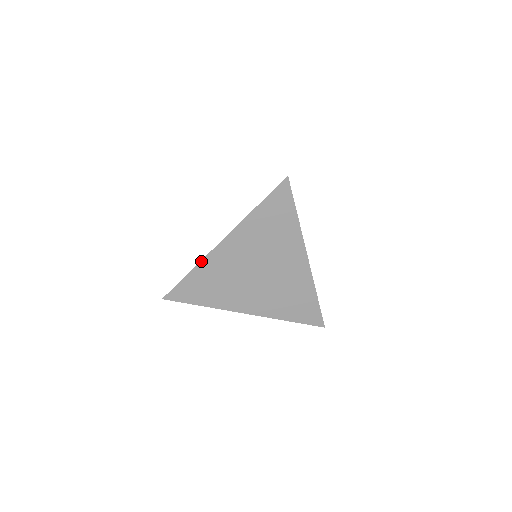
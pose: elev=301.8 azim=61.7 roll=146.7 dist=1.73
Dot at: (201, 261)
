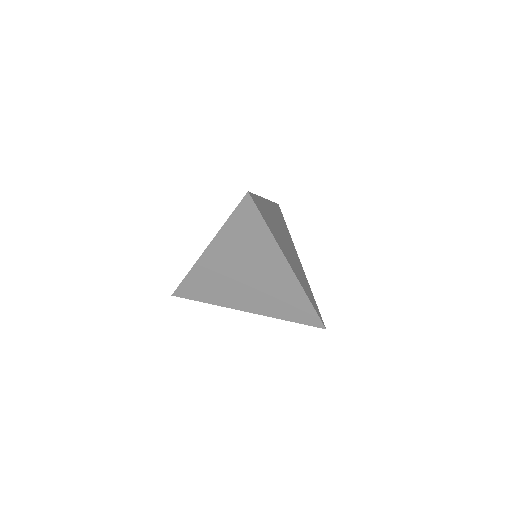
Dot at: (193, 266)
